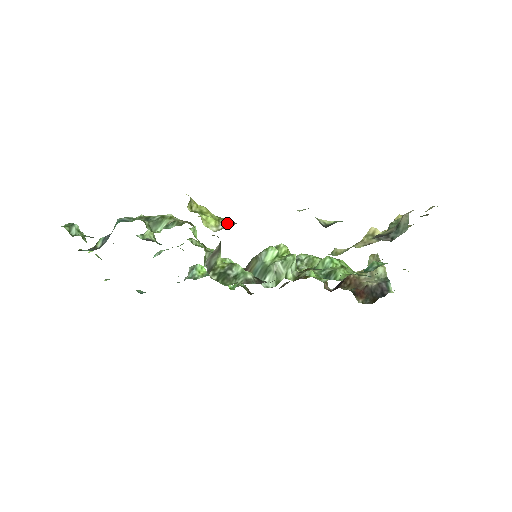
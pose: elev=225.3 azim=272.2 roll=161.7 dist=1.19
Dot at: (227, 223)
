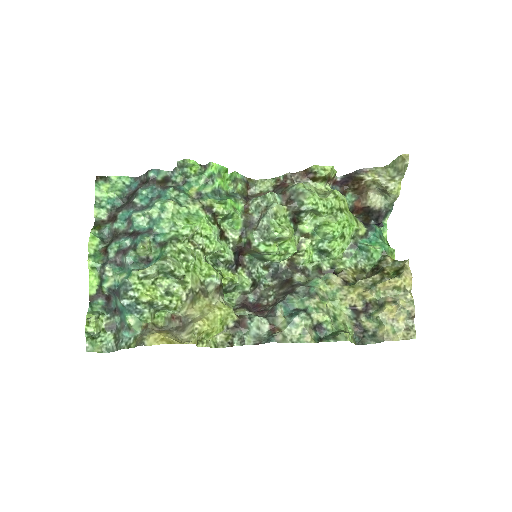
Dot at: (230, 327)
